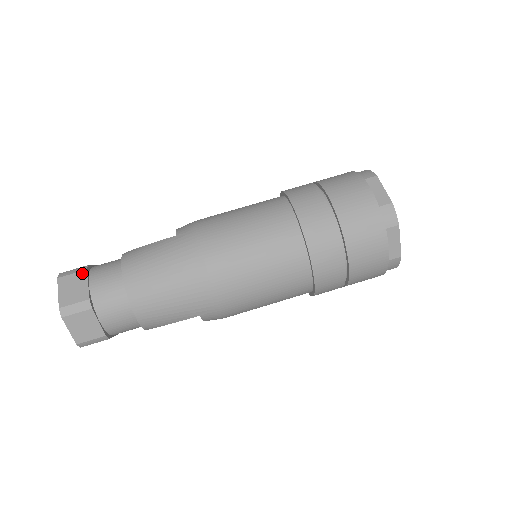
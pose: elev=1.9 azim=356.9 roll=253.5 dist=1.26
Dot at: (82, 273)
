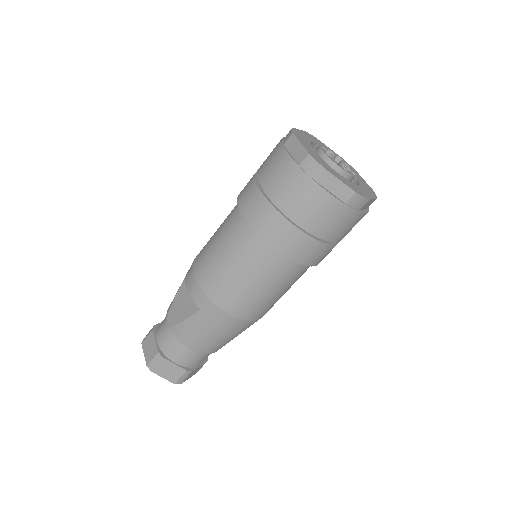
Dot at: (163, 361)
